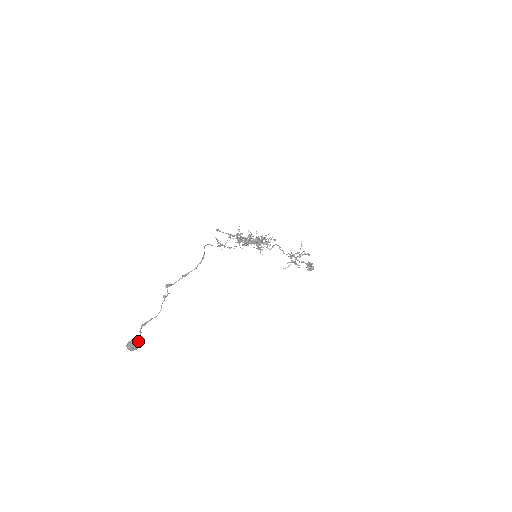
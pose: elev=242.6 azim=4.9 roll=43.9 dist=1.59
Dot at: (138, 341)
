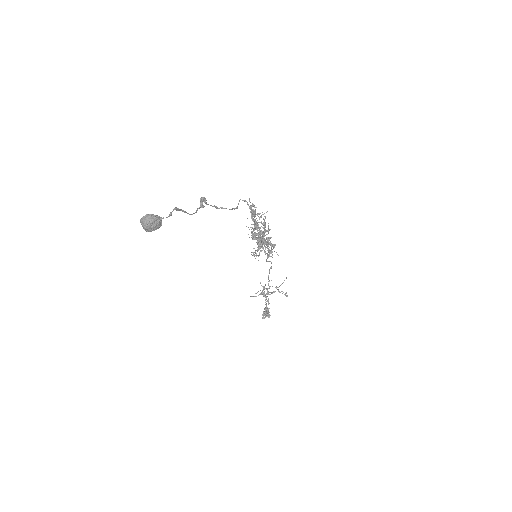
Dot at: occluded
